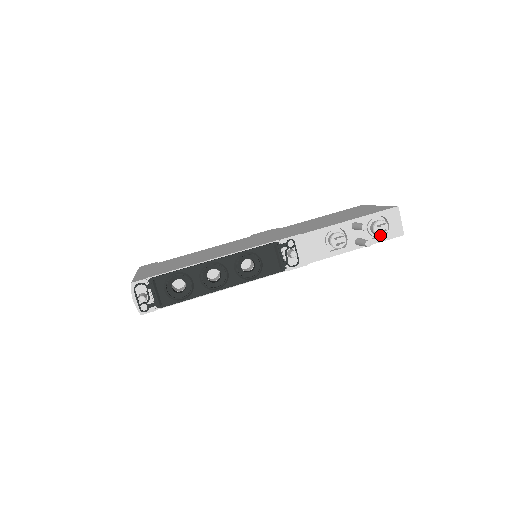
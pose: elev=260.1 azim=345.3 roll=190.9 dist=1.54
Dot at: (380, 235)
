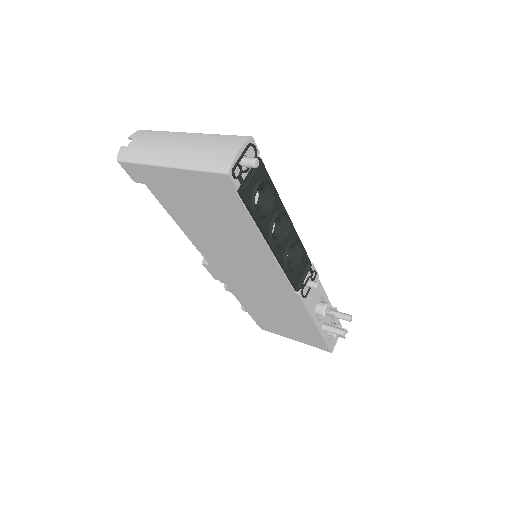
Dot at: (336, 336)
